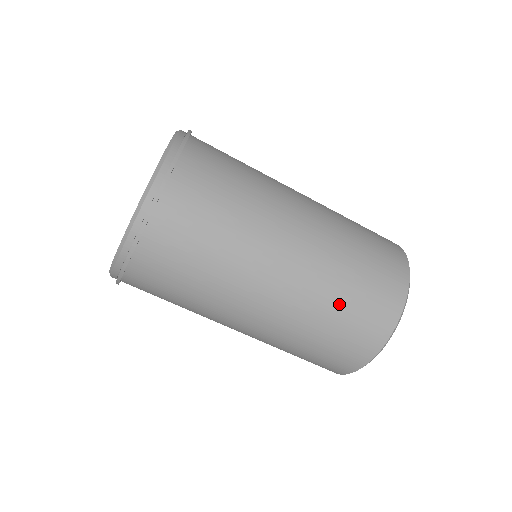
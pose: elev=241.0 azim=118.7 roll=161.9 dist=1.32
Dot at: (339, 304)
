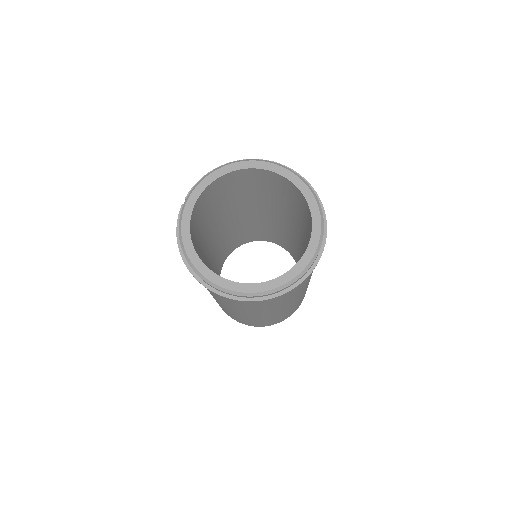
Dot at: occluded
